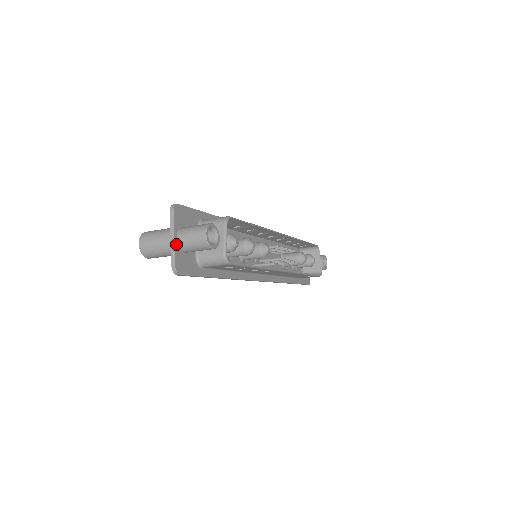
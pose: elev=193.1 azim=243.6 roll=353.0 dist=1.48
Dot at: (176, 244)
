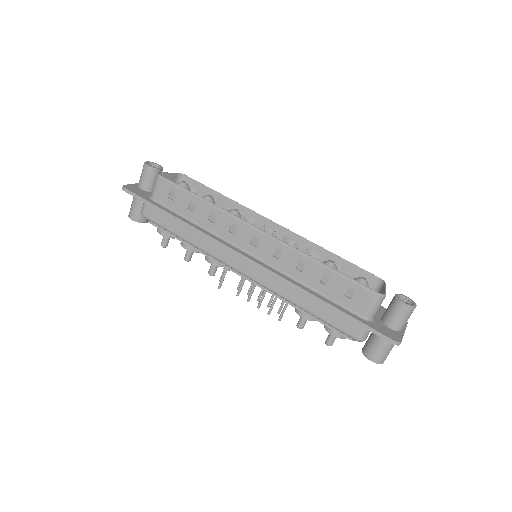
Dot at: (137, 185)
